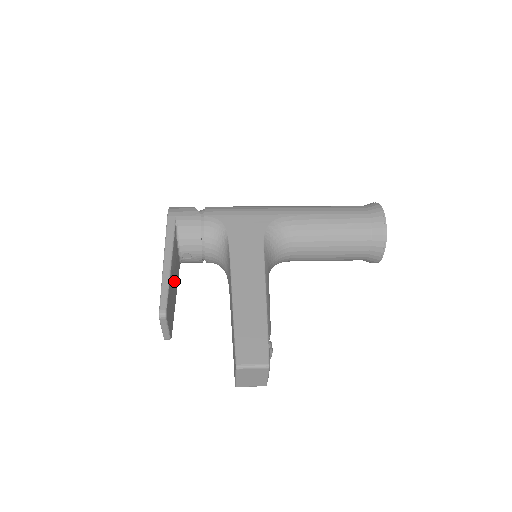
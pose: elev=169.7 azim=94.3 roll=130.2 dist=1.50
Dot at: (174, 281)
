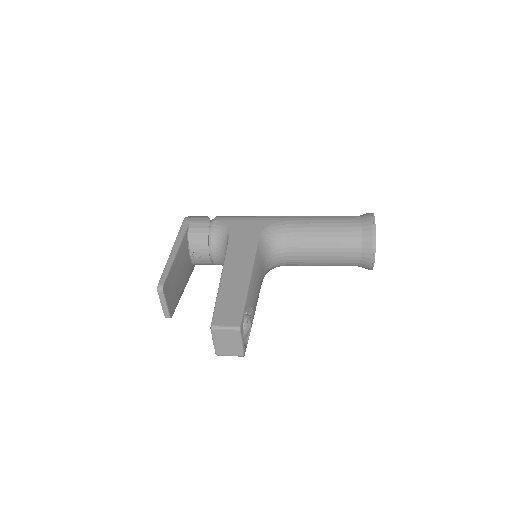
Dot at: (180, 270)
